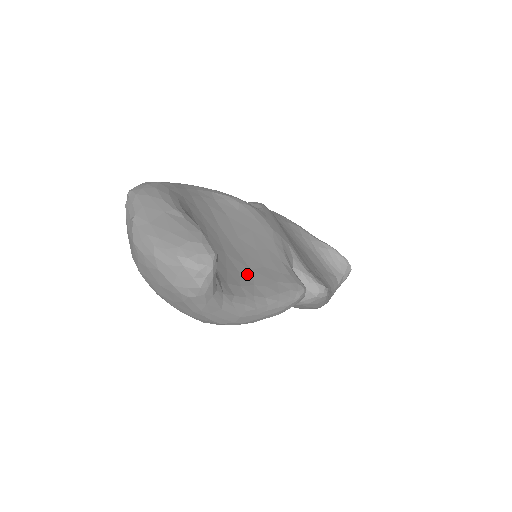
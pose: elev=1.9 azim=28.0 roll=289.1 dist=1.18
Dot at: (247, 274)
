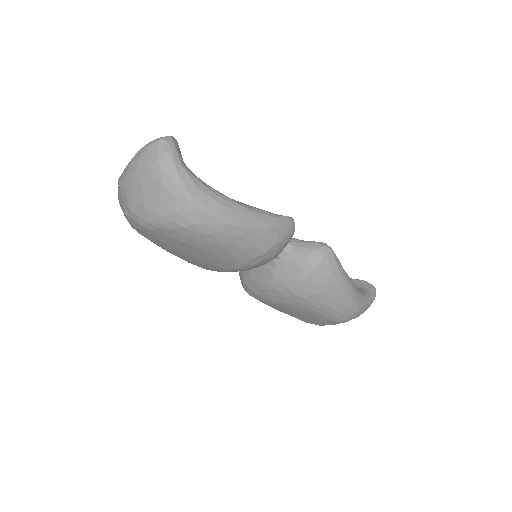
Dot at: occluded
